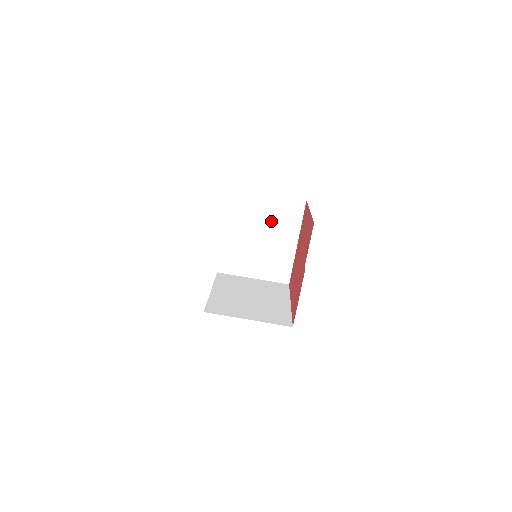
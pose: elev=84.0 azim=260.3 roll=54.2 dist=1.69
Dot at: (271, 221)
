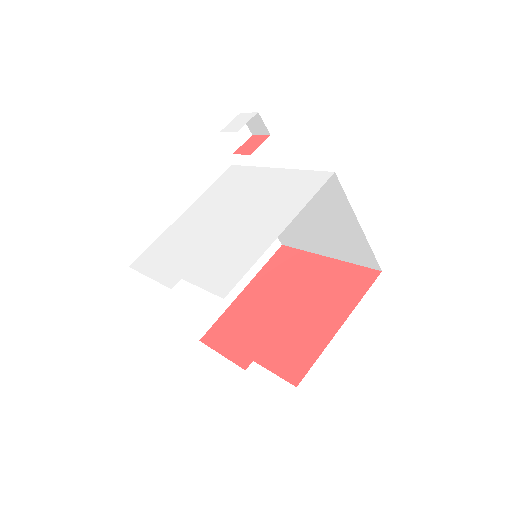
Dot at: (330, 228)
